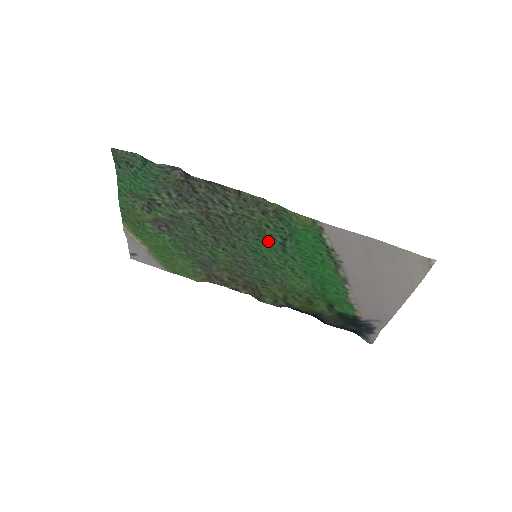
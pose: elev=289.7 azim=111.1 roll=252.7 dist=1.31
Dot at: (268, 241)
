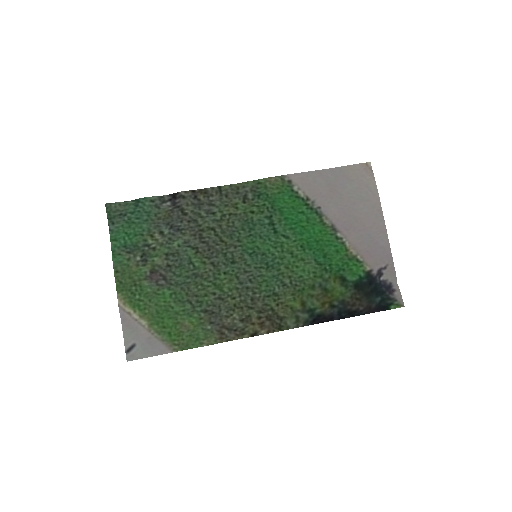
Dot at: (259, 231)
